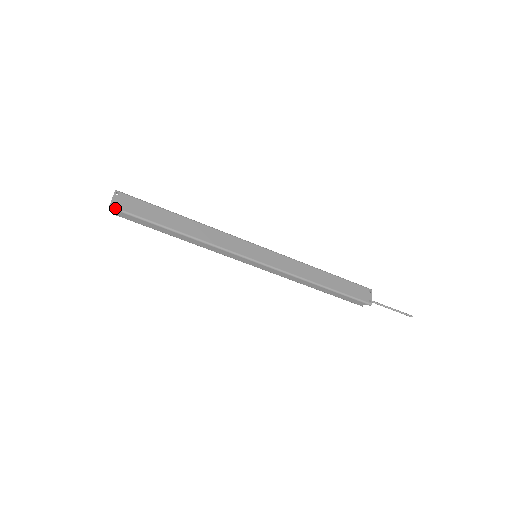
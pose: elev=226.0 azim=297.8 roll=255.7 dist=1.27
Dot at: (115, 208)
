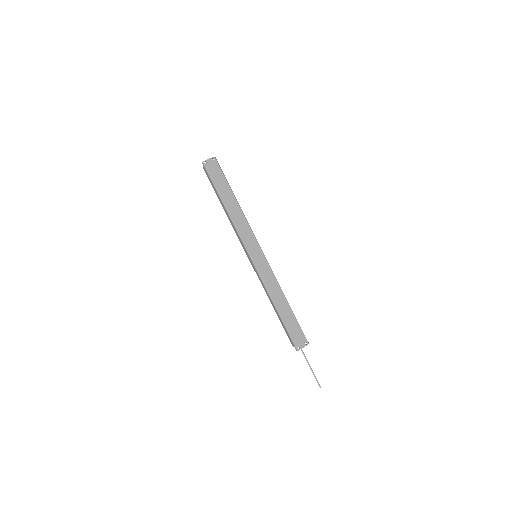
Dot at: (204, 165)
